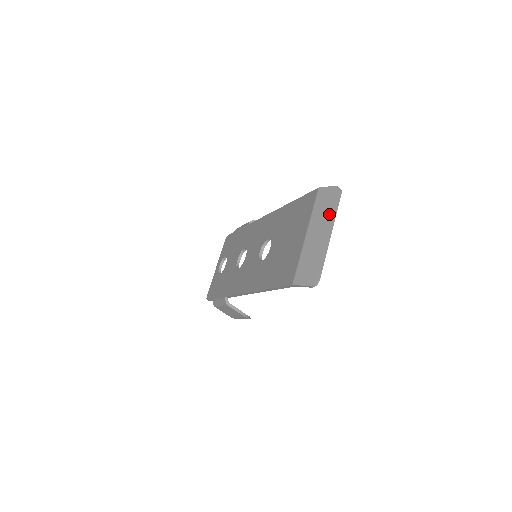
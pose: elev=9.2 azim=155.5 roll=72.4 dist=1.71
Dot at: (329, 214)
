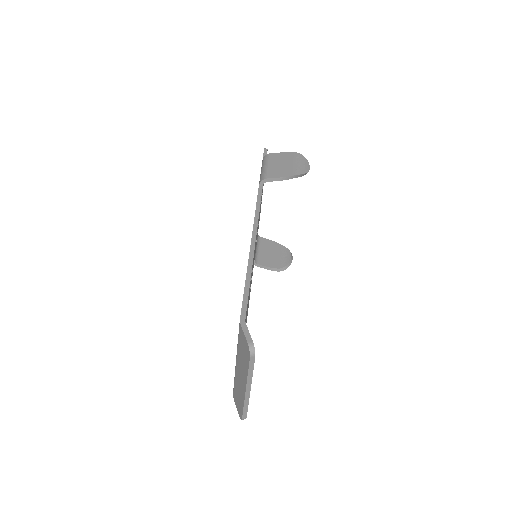
Dot at: (245, 370)
